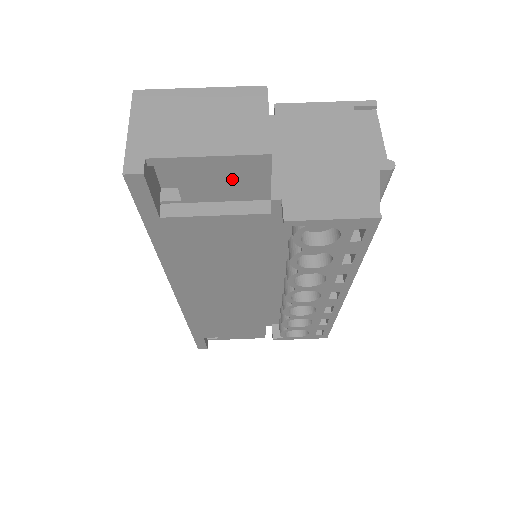
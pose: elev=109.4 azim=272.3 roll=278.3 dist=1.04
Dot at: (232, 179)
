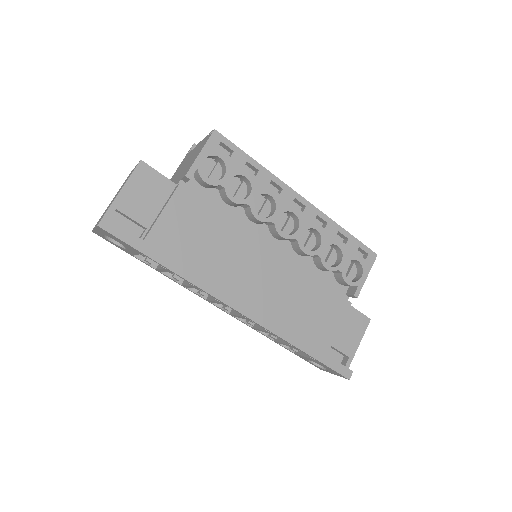
Dot at: (147, 191)
